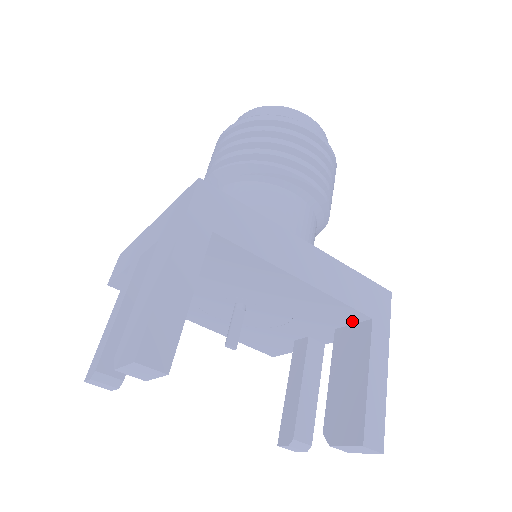
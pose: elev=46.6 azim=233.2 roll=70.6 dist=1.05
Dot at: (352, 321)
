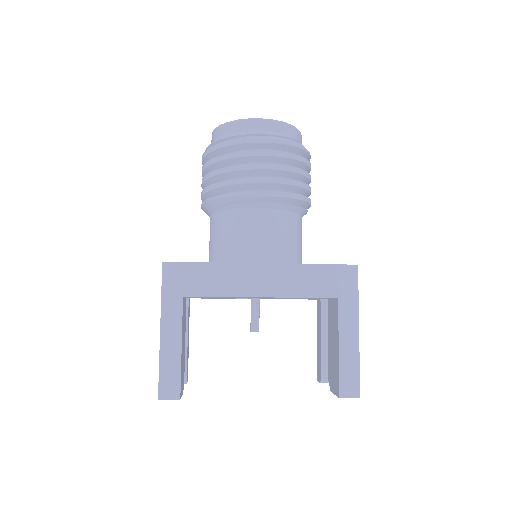
Dot at: occluded
